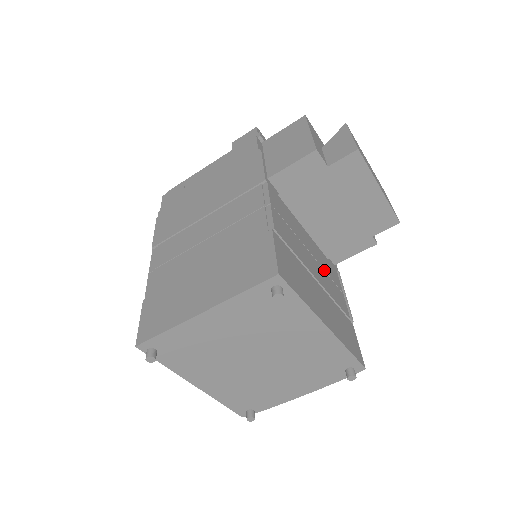
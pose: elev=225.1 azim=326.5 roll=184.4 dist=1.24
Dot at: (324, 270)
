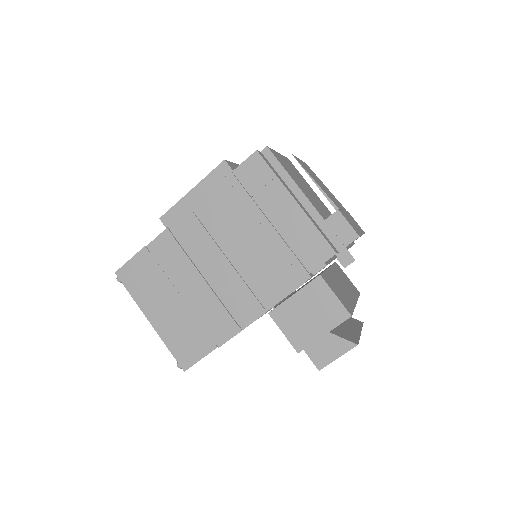
Dot at: occluded
